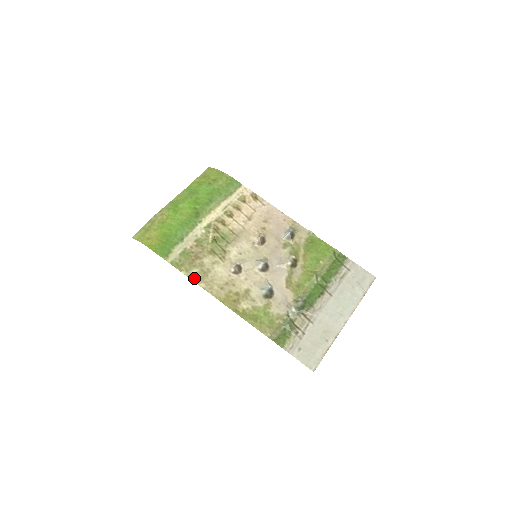
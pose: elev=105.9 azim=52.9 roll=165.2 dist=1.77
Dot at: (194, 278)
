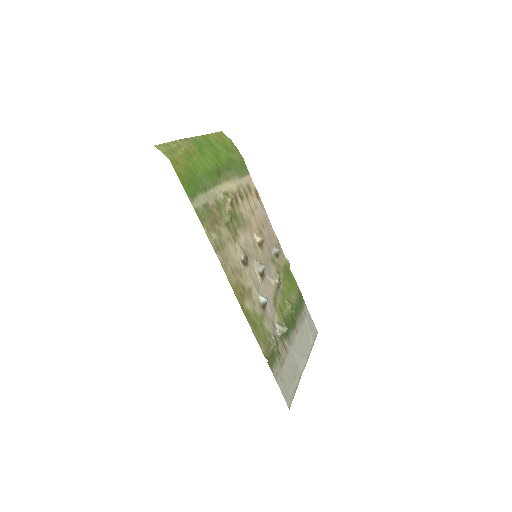
Dot at: (213, 244)
